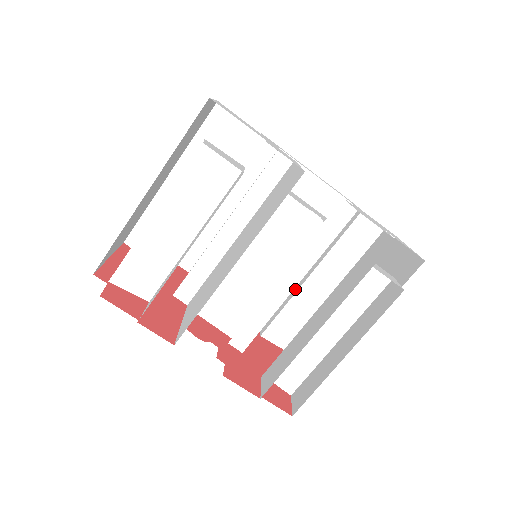
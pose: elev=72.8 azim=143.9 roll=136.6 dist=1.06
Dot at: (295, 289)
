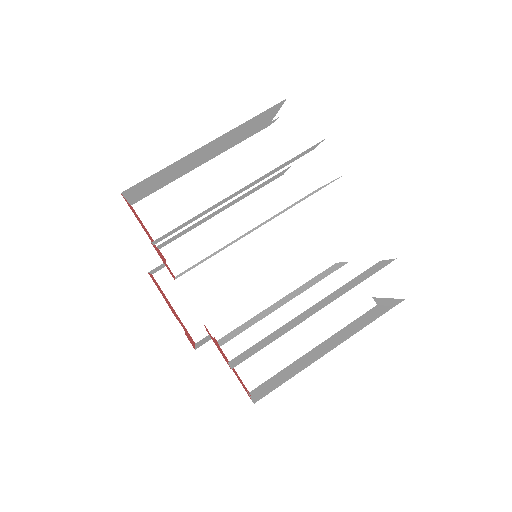
Dot at: (268, 313)
